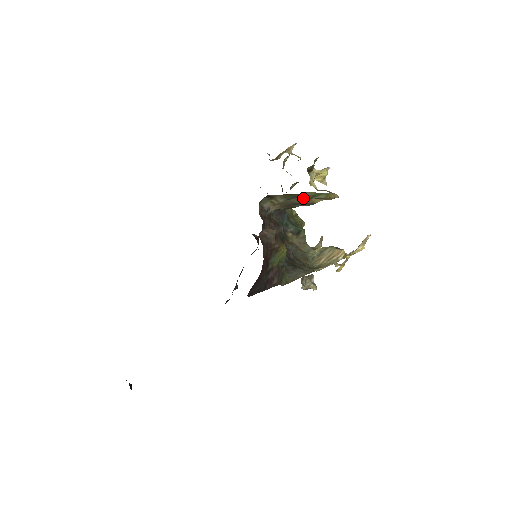
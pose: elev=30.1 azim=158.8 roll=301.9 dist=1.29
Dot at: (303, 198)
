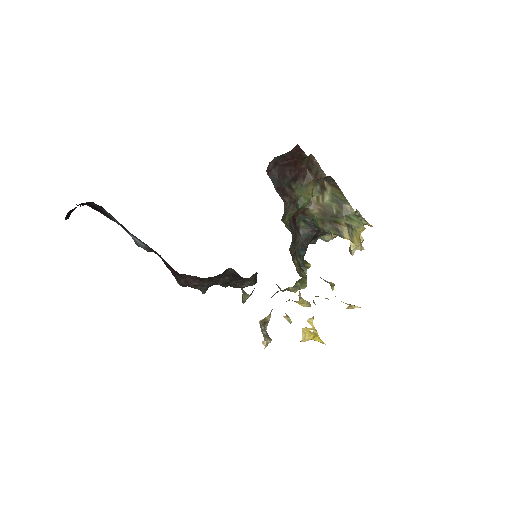
Dot at: (342, 209)
